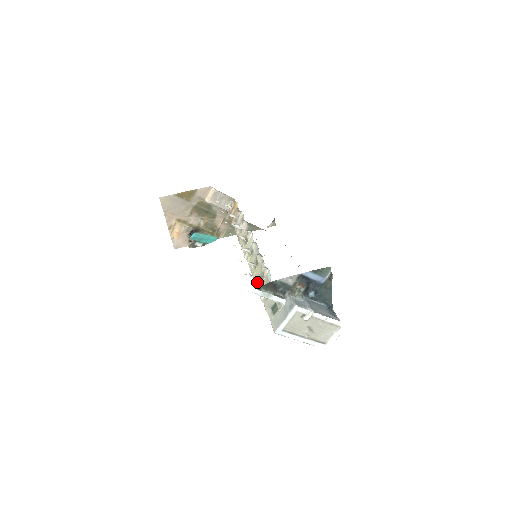
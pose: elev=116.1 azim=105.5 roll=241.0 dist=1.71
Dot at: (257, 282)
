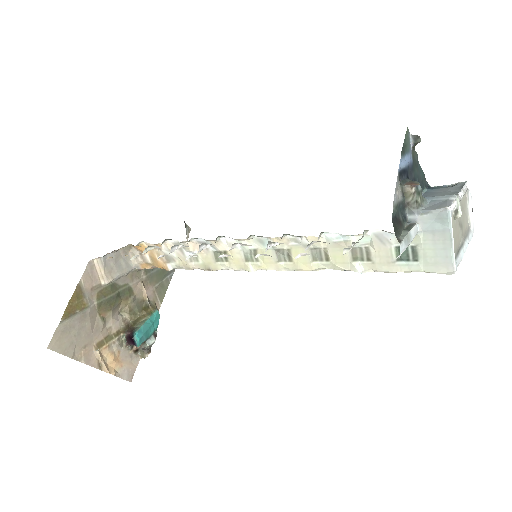
Dot at: (320, 267)
